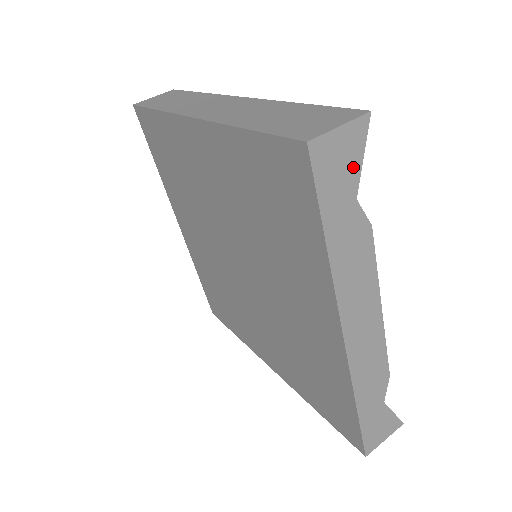
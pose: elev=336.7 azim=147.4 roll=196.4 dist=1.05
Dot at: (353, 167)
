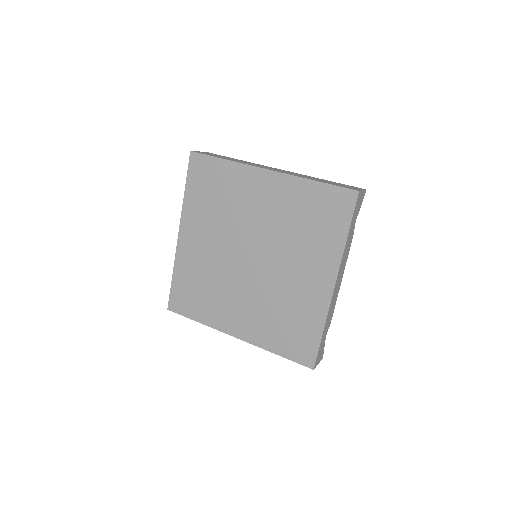
Dot at: (359, 208)
